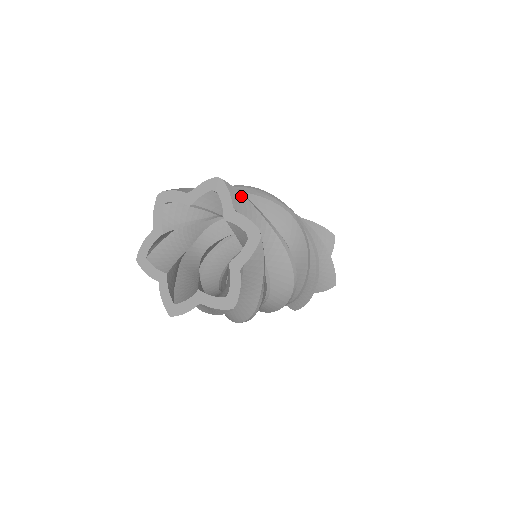
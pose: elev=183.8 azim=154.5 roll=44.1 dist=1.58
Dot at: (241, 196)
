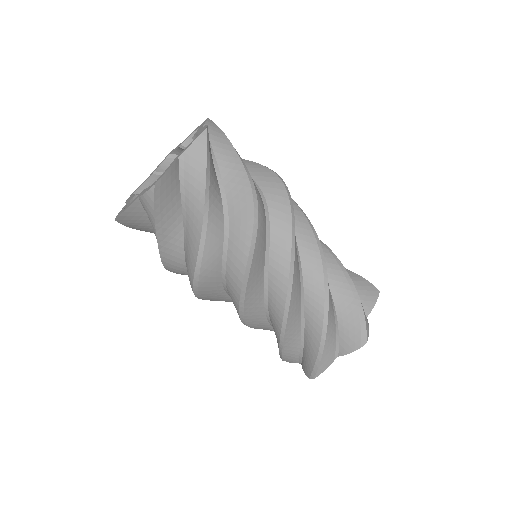
Dot at: occluded
